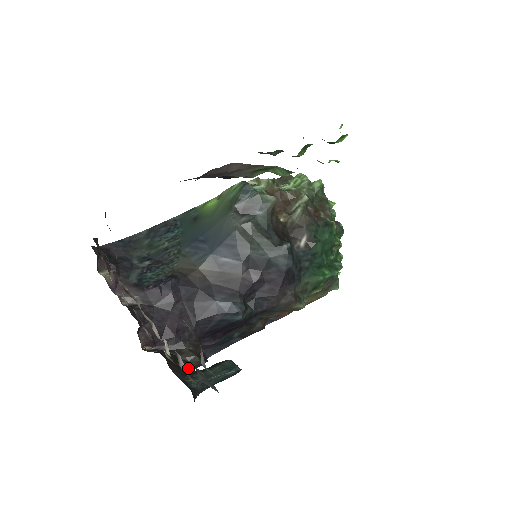
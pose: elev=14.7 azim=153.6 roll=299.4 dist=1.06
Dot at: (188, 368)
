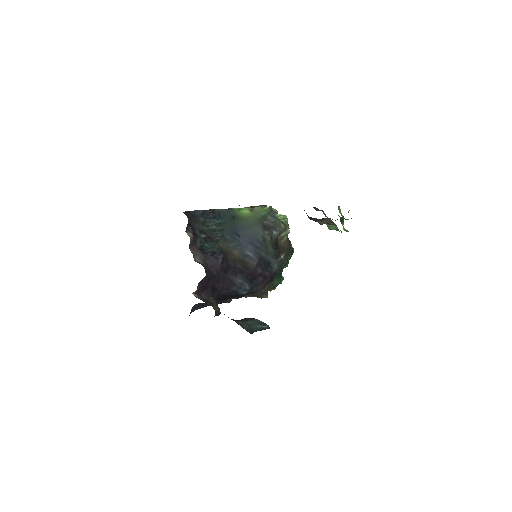
Dot at: occluded
